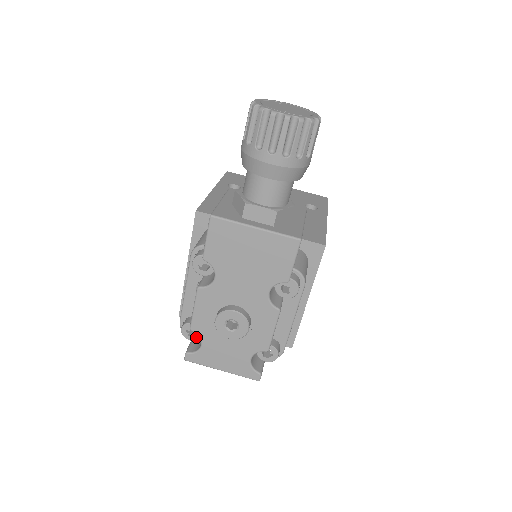
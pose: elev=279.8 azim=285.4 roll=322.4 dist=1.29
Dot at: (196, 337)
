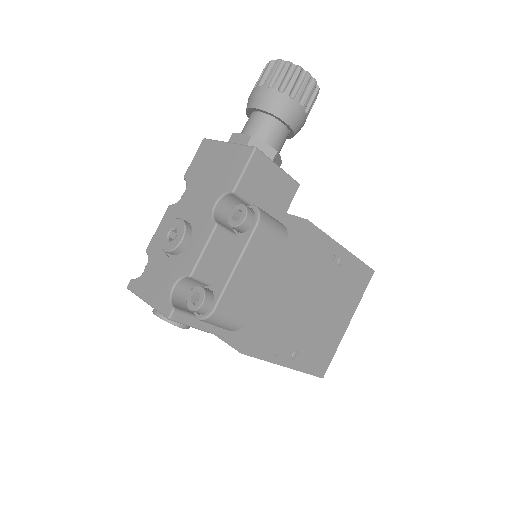
Dot at: occluded
